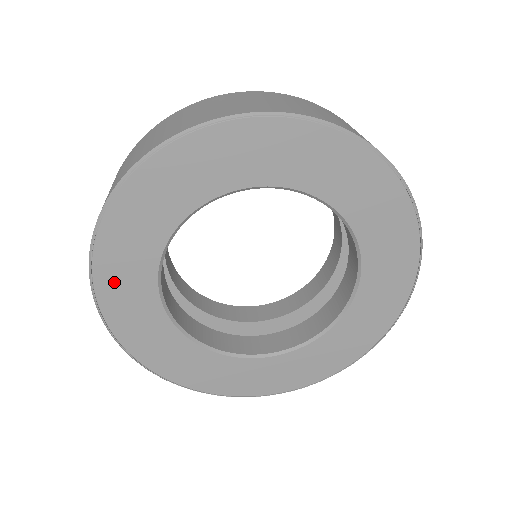
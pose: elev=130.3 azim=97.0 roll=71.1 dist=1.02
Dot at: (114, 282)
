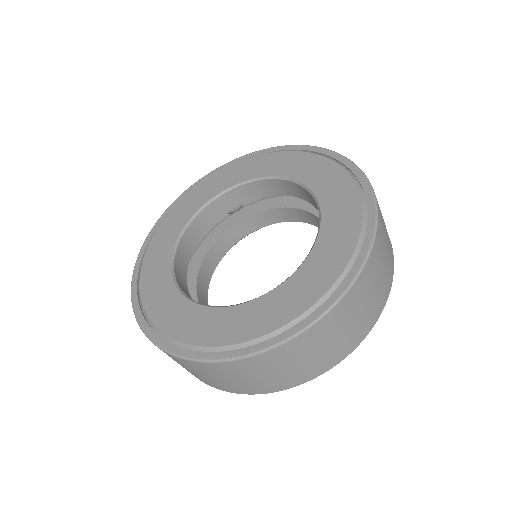
Dot at: occluded
